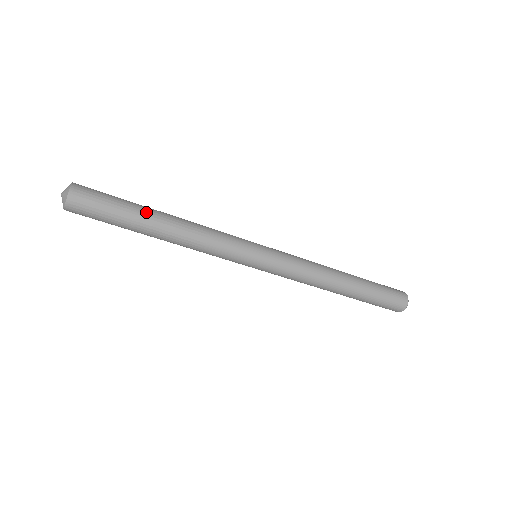
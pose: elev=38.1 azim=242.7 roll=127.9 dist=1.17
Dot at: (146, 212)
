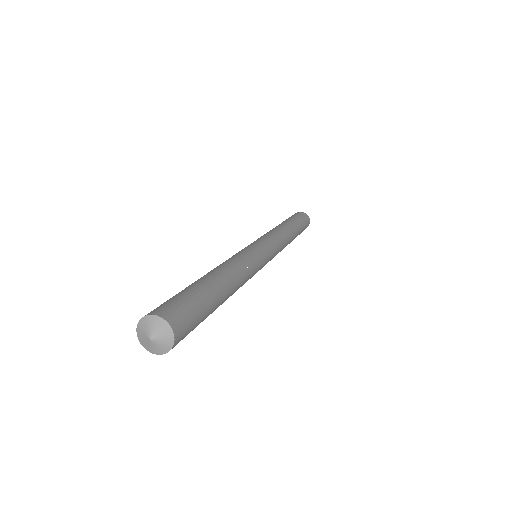
Dot at: occluded
